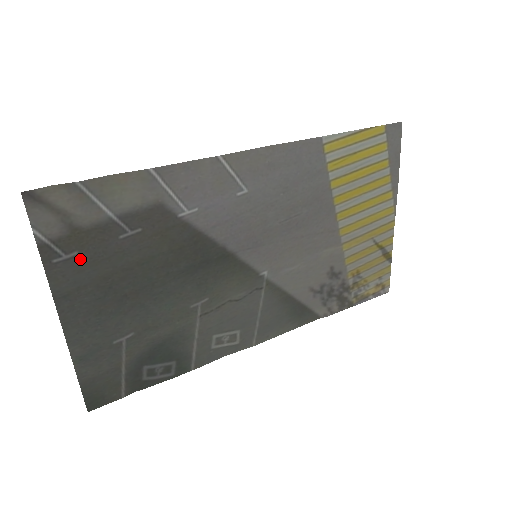
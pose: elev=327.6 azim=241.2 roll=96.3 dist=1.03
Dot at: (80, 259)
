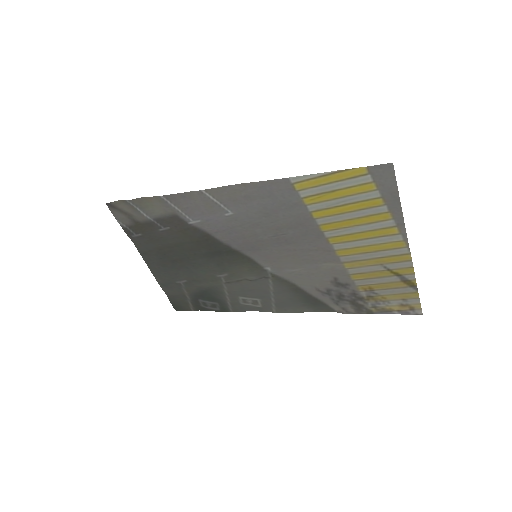
Dot at: (144, 238)
